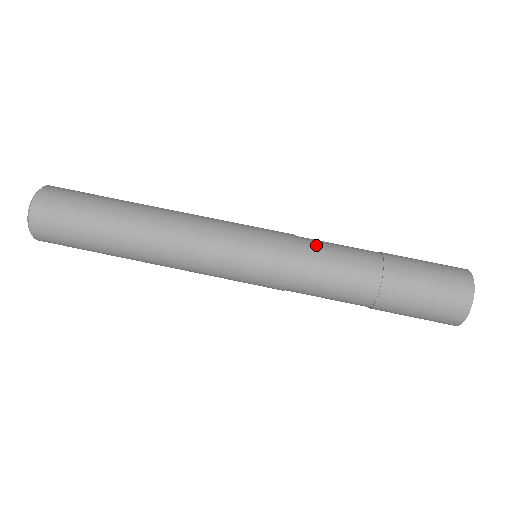
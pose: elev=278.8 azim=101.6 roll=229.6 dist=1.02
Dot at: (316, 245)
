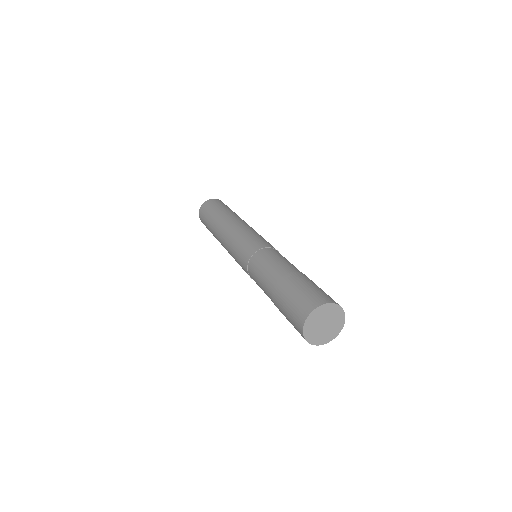
Dot at: occluded
